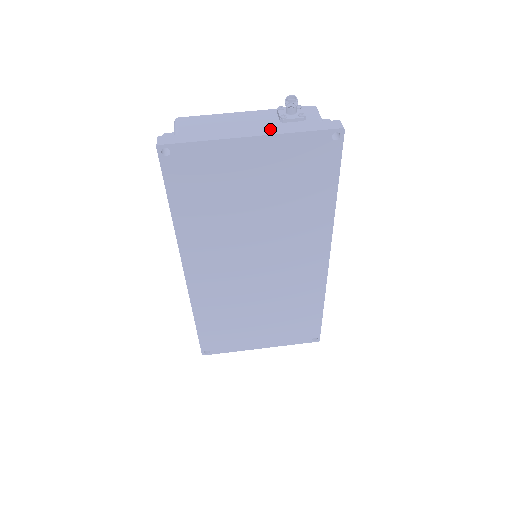
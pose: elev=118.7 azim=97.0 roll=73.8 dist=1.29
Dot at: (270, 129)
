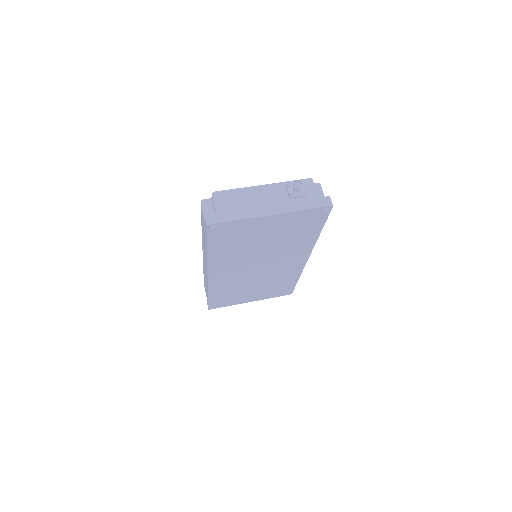
Dot at: (283, 207)
